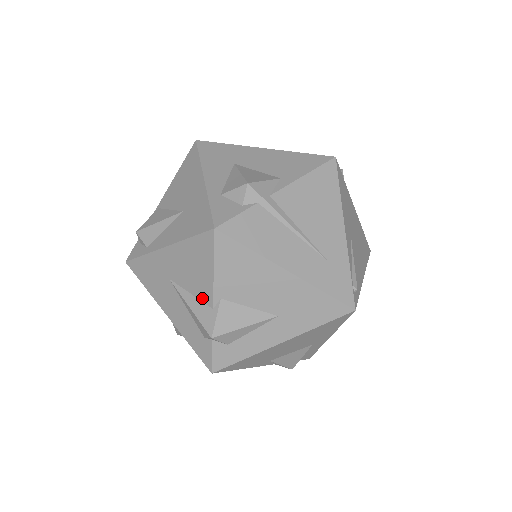
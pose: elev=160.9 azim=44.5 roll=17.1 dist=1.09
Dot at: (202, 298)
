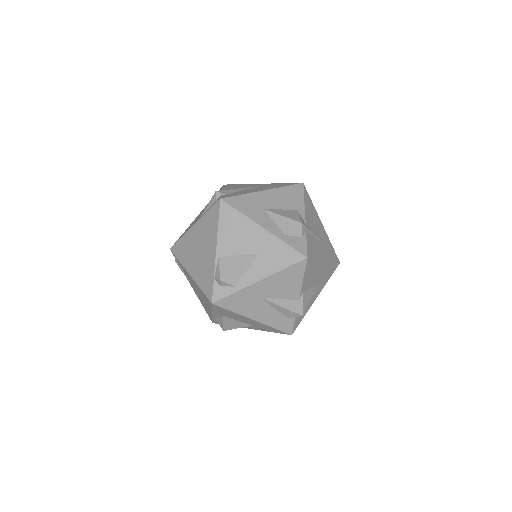
Dot at: (291, 298)
